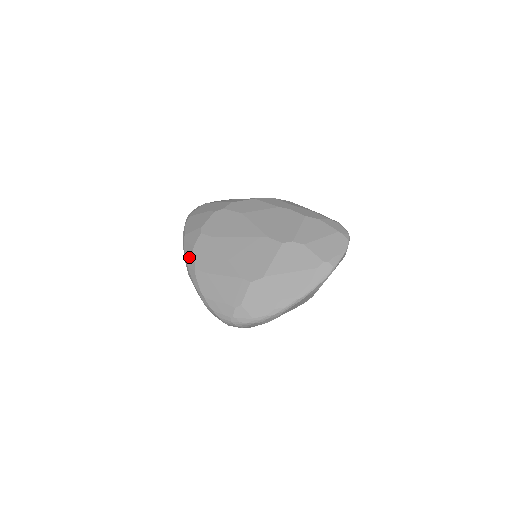
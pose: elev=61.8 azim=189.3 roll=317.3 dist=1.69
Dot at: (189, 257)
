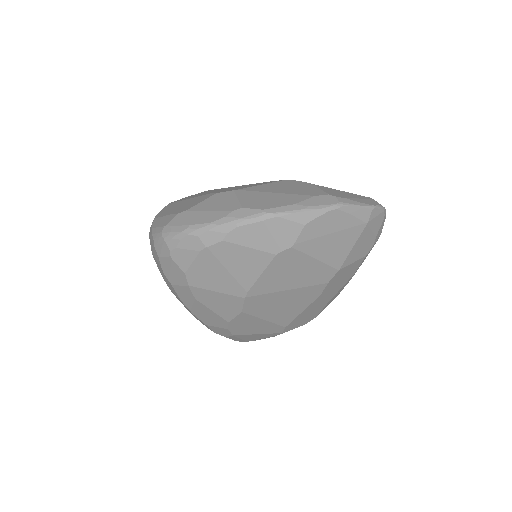
Dot at: occluded
